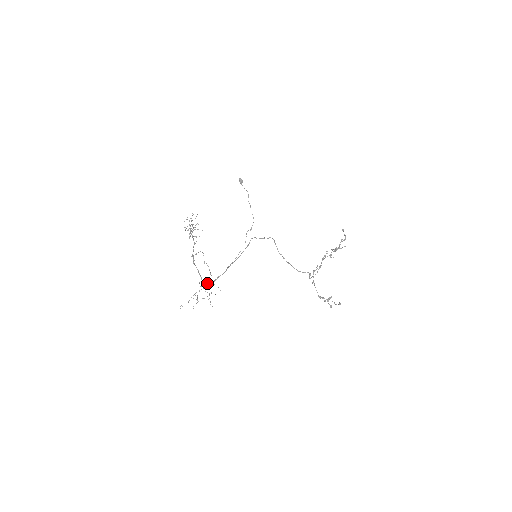
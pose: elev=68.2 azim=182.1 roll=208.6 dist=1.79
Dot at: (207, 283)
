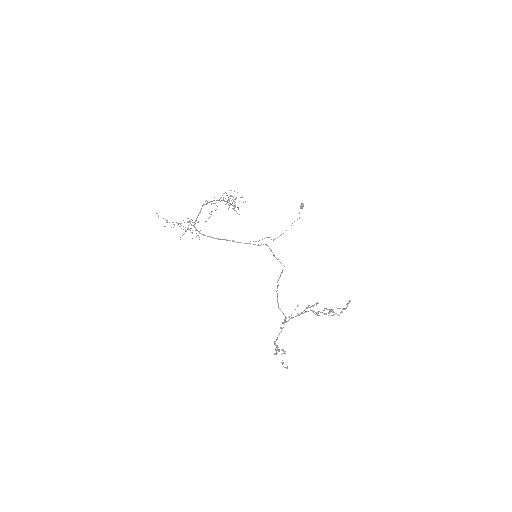
Dot at: (196, 229)
